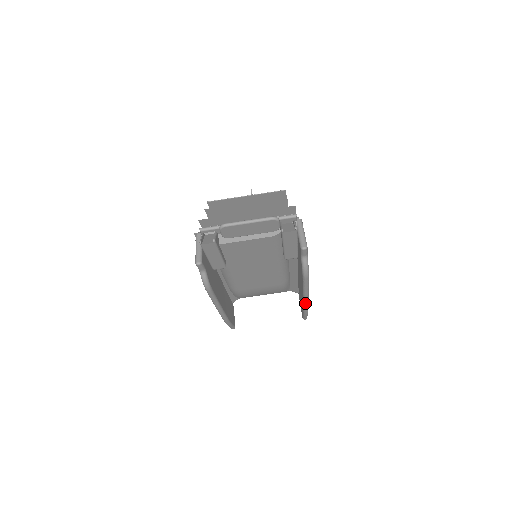
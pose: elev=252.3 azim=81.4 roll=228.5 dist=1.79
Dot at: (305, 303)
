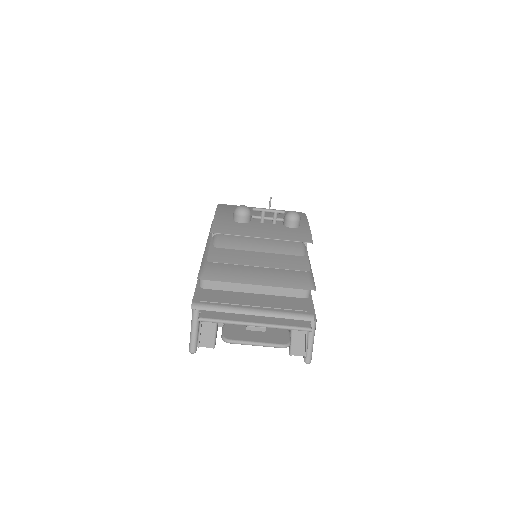
Dot at: occluded
